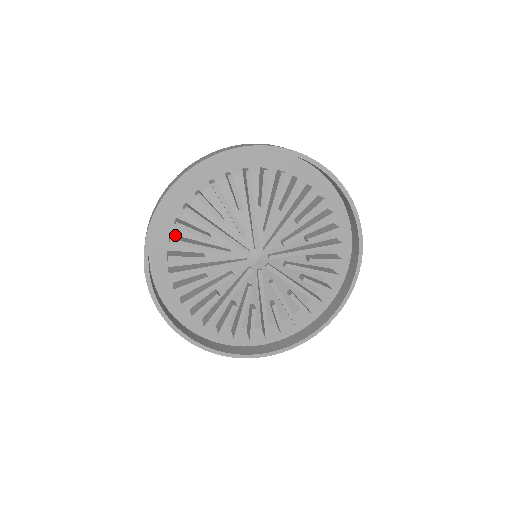
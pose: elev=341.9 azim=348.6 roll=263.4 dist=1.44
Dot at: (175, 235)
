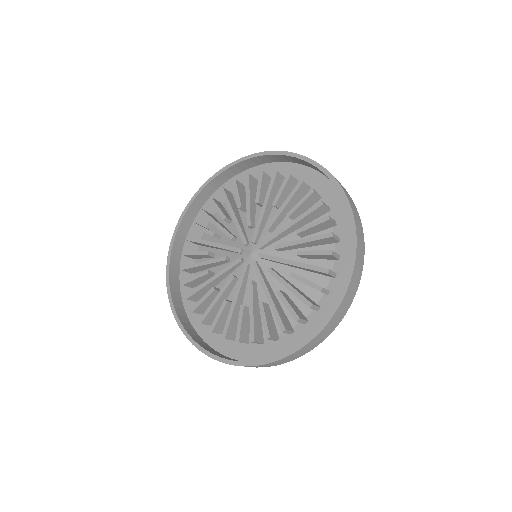
Dot at: (213, 215)
